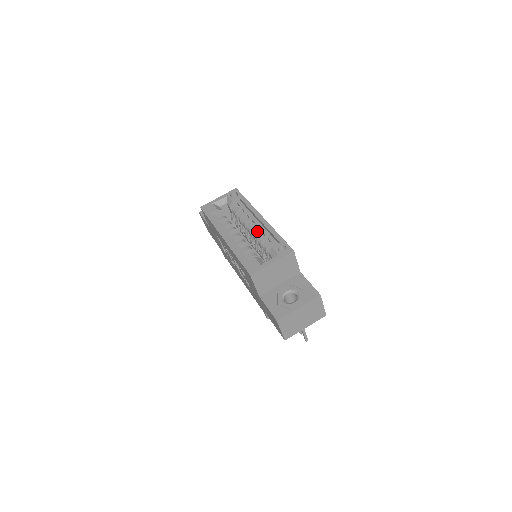
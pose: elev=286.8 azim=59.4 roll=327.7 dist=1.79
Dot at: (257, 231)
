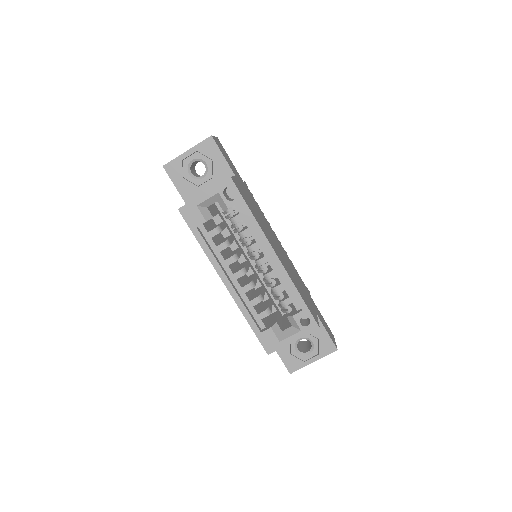
Dot at: (269, 274)
